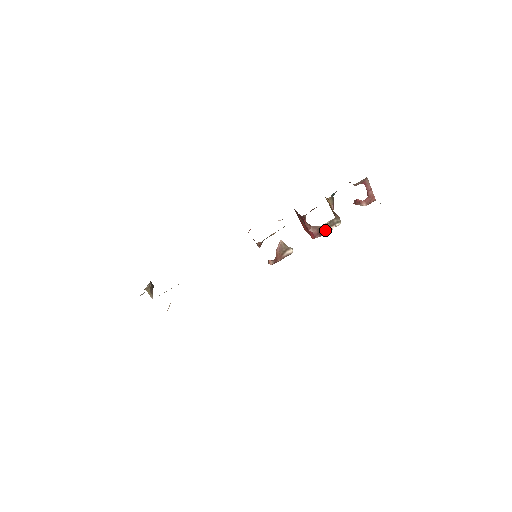
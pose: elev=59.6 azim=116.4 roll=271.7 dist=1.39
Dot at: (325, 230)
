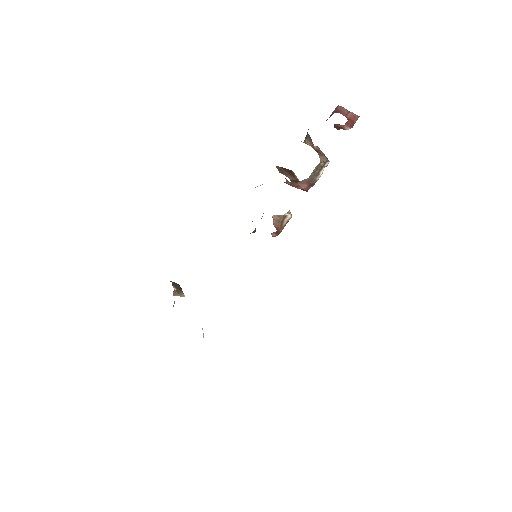
Dot at: (315, 178)
